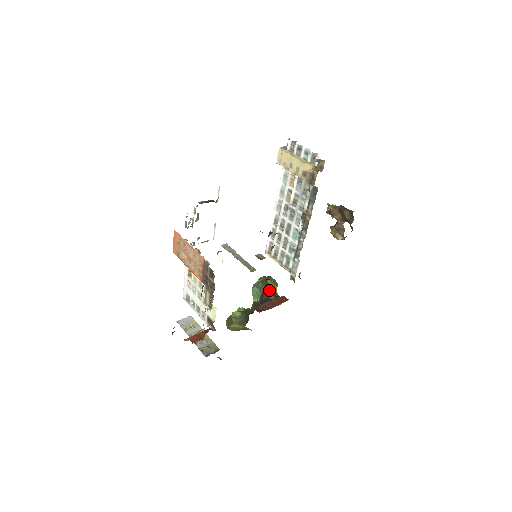
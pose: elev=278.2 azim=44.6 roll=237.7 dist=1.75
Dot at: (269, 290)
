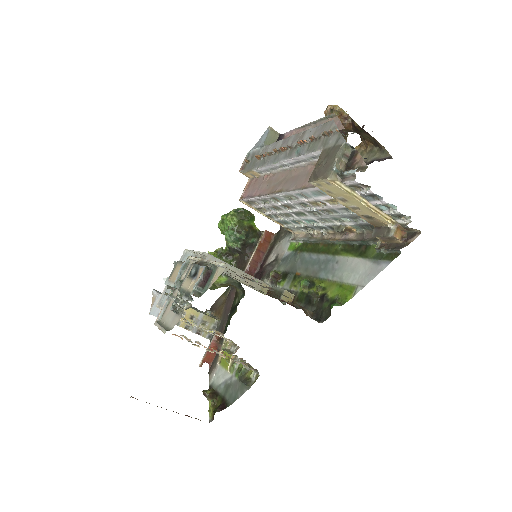
Dot at: (249, 234)
